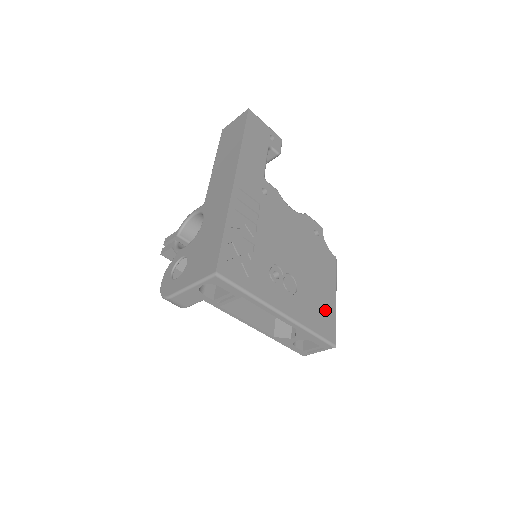
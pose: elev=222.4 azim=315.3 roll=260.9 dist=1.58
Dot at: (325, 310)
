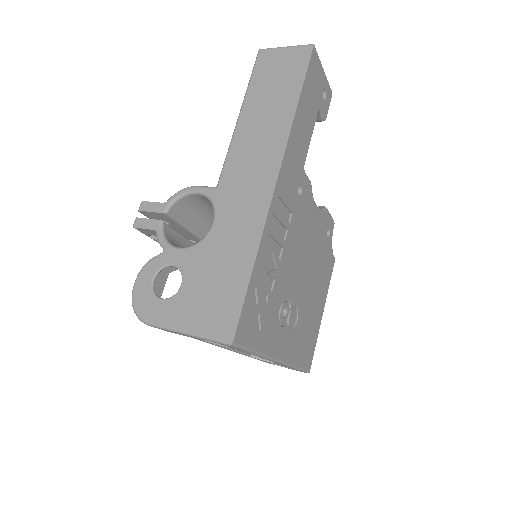
Dot at: (312, 334)
